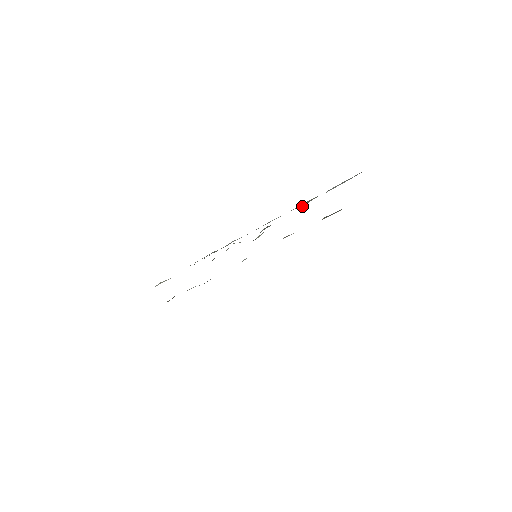
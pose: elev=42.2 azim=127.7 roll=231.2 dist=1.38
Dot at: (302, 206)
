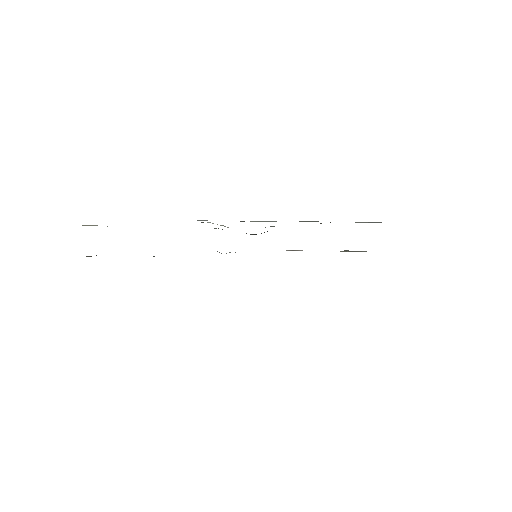
Dot at: occluded
